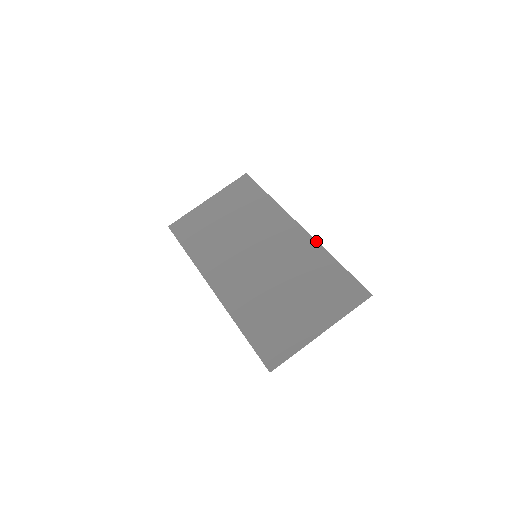
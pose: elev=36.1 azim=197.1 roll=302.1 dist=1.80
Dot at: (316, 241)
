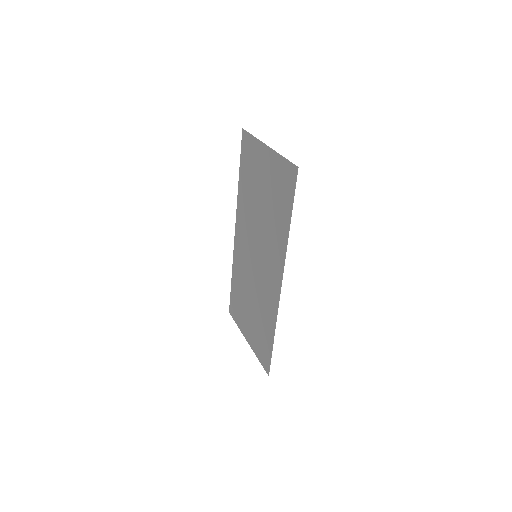
Dot at: (277, 312)
